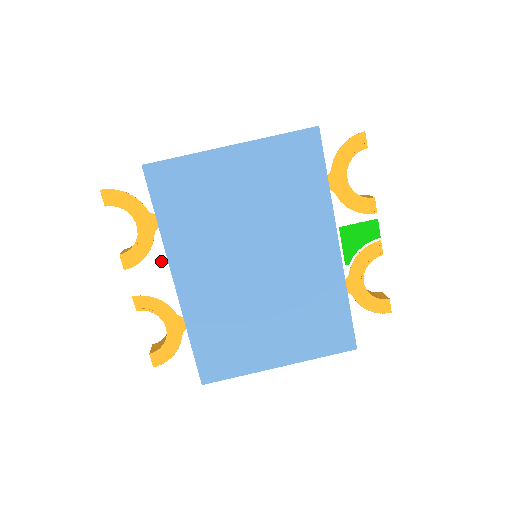
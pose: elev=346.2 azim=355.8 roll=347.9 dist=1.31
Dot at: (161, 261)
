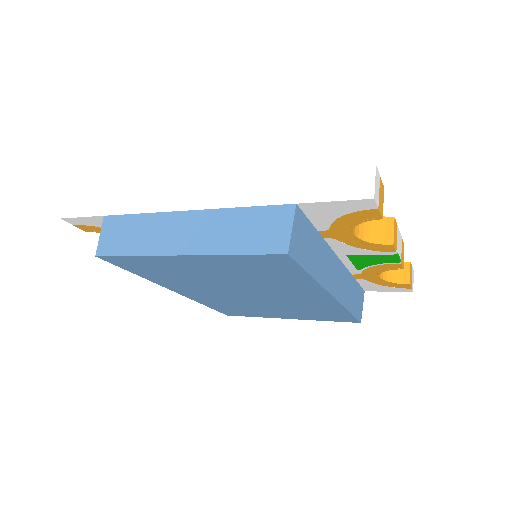
Dot at: occluded
